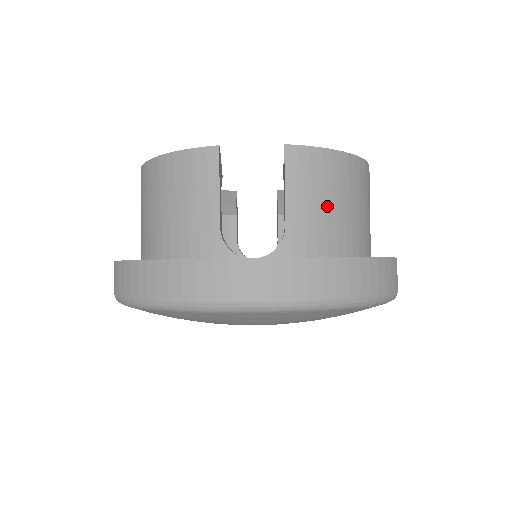
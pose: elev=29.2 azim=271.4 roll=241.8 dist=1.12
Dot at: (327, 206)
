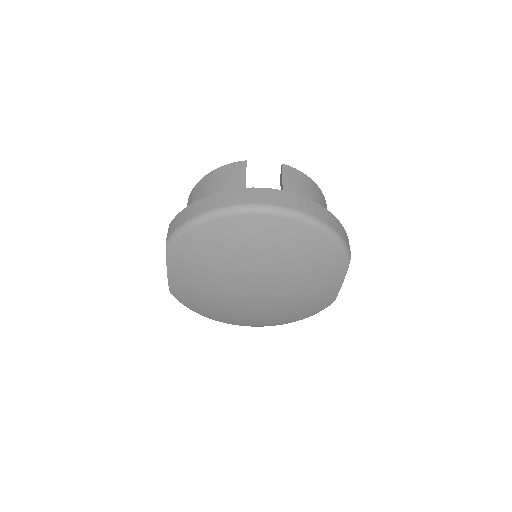
Dot at: (305, 195)
